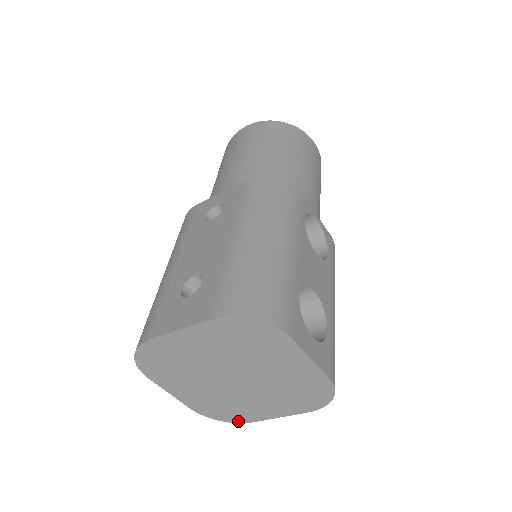
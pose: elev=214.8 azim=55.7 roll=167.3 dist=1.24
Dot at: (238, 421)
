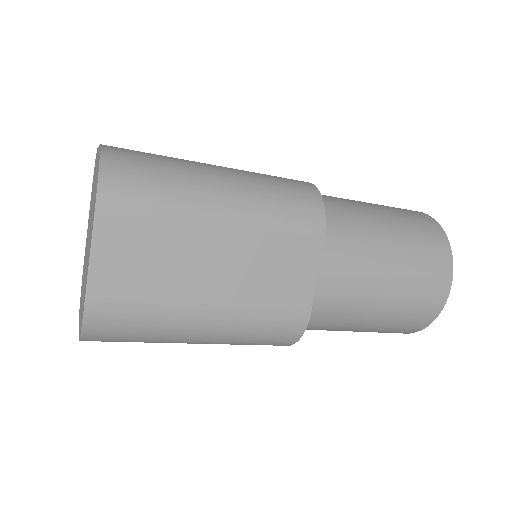
Dot at: (83, 314)
